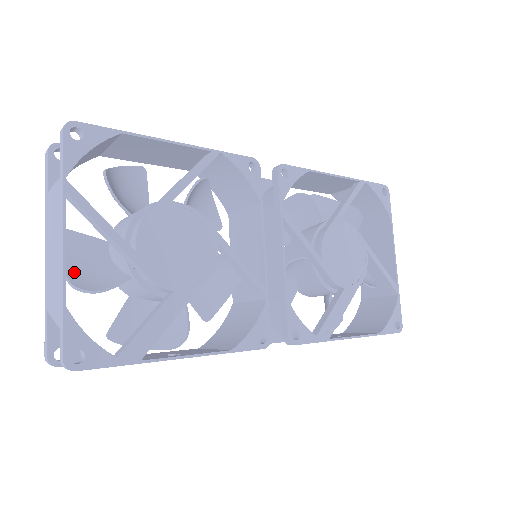
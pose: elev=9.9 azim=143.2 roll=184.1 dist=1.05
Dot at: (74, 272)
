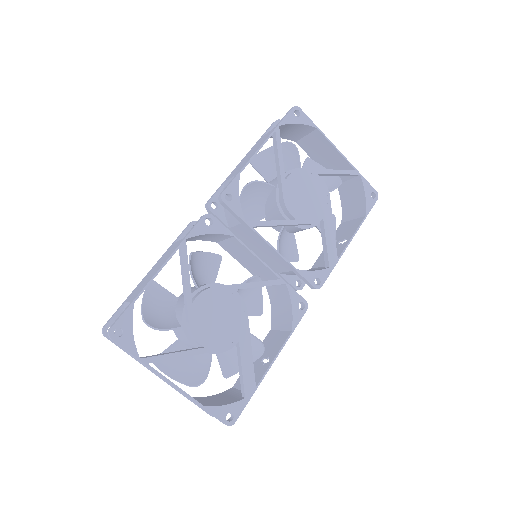
Dot at: (183, 376)
